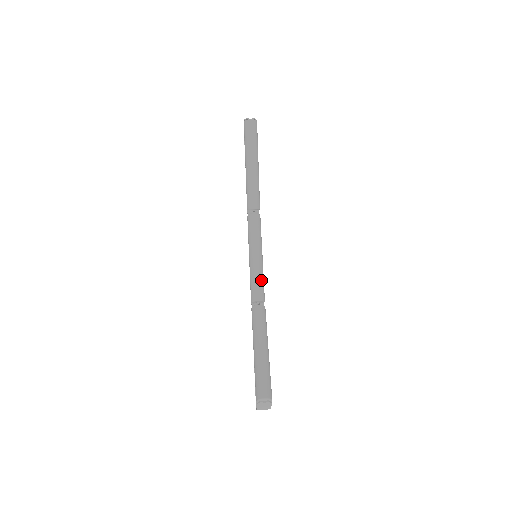
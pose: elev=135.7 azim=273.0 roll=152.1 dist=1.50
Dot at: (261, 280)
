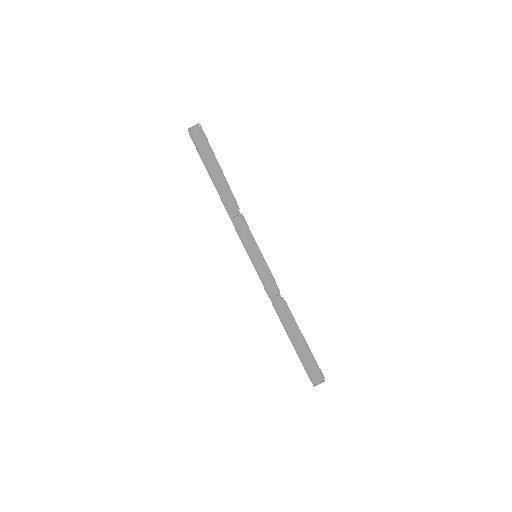
Dot at: (270, 276)
